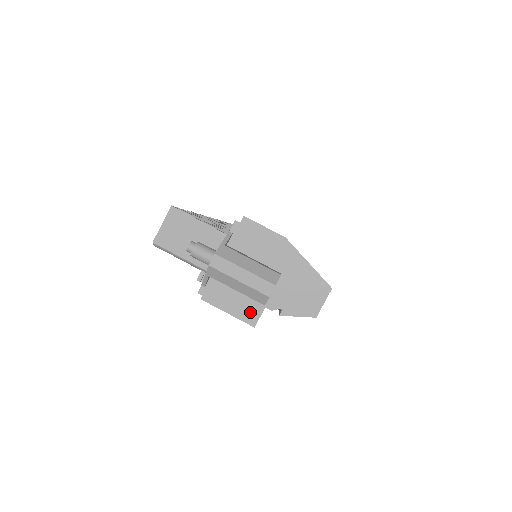
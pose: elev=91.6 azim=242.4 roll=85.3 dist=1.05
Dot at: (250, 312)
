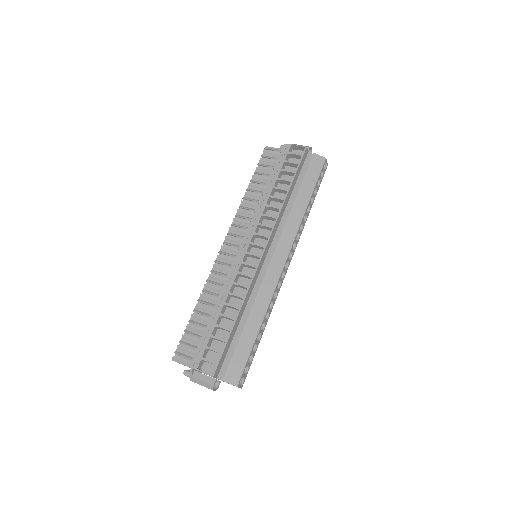
Dot at: occluded
